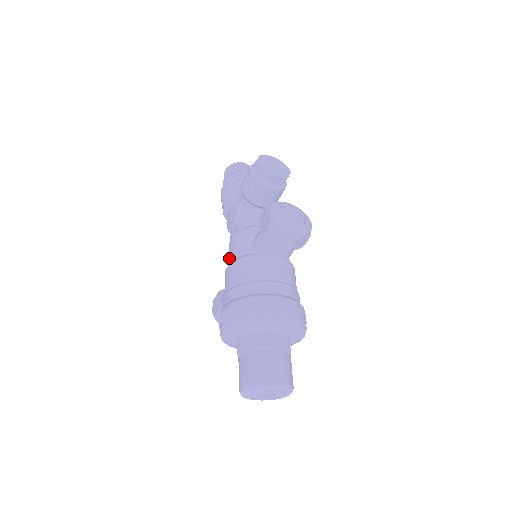
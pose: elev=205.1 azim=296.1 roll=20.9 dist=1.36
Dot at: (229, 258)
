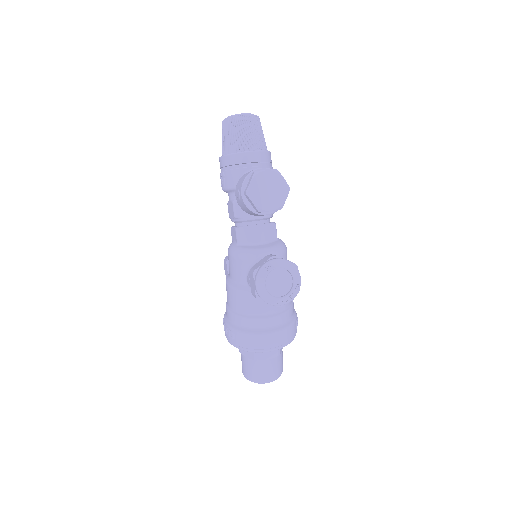
Dot at: (229, 268)
